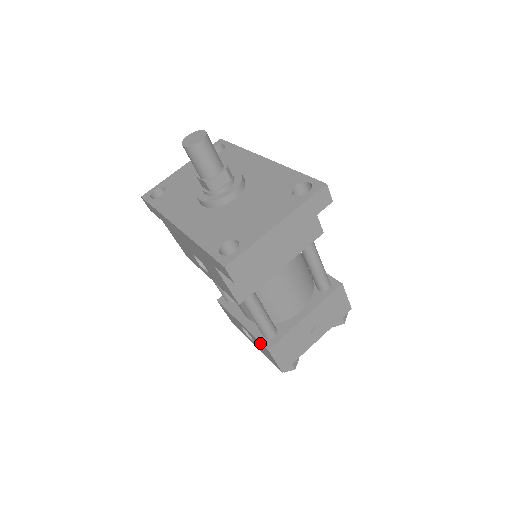
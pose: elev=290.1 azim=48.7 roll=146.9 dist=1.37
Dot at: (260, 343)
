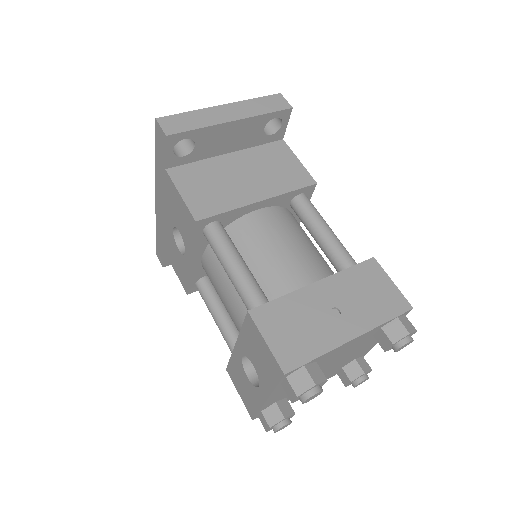
Dot at: (245, 326)
